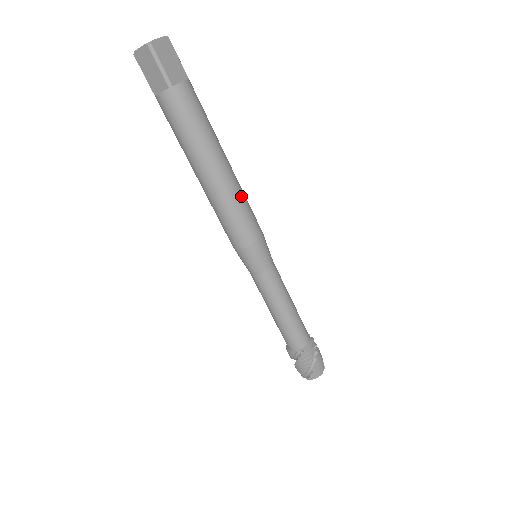
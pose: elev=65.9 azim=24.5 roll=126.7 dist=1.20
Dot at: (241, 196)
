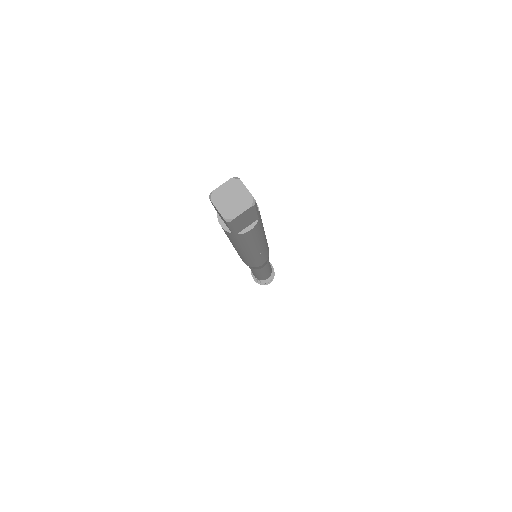
Dot at: (262, 255)
